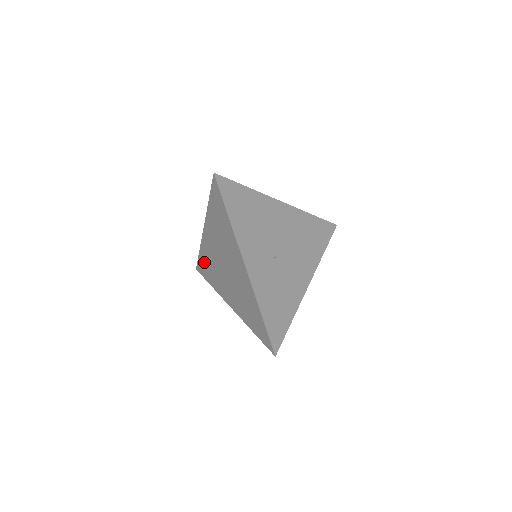
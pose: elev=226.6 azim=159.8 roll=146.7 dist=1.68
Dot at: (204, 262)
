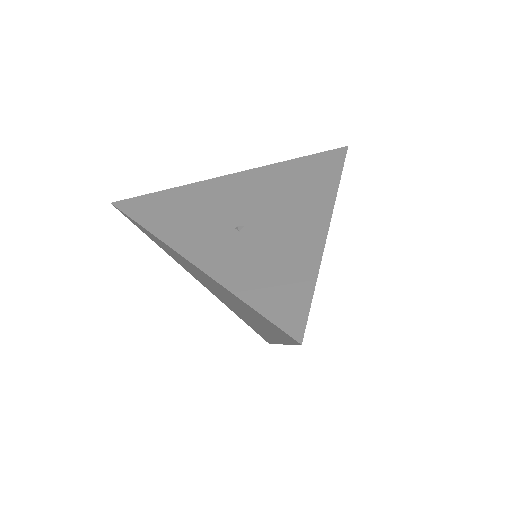
Dot at: (246, 322)
